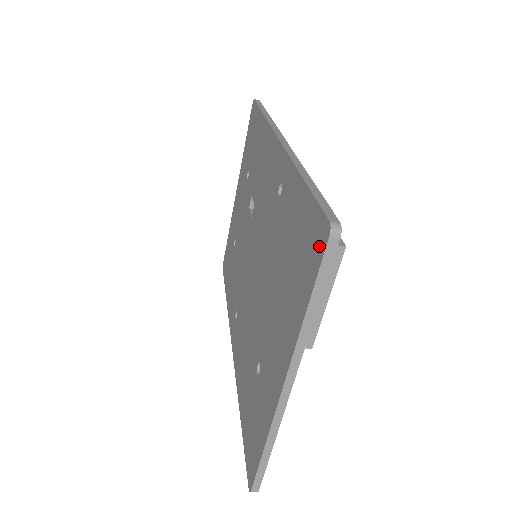
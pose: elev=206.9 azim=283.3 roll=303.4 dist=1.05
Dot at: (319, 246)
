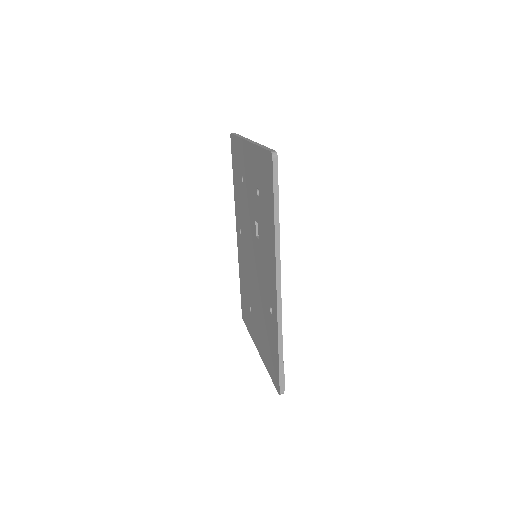
Dot at: (276, 384)
